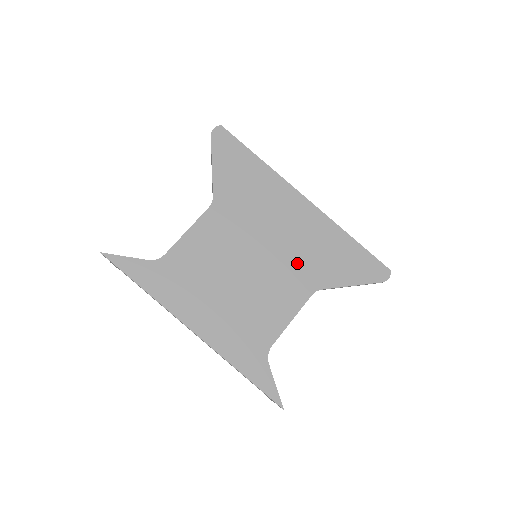
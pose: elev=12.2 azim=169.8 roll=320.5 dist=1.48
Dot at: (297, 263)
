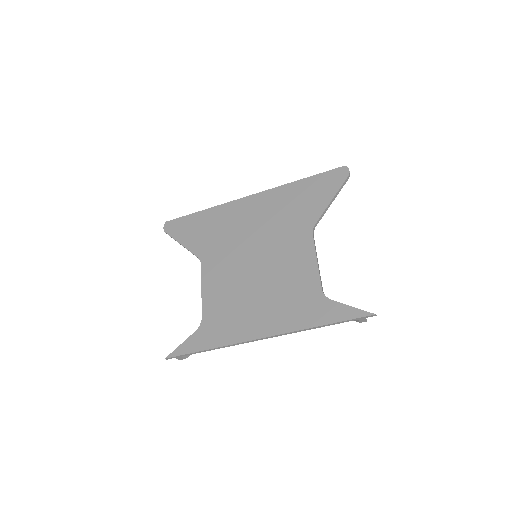
Dot at: (283, 230)
